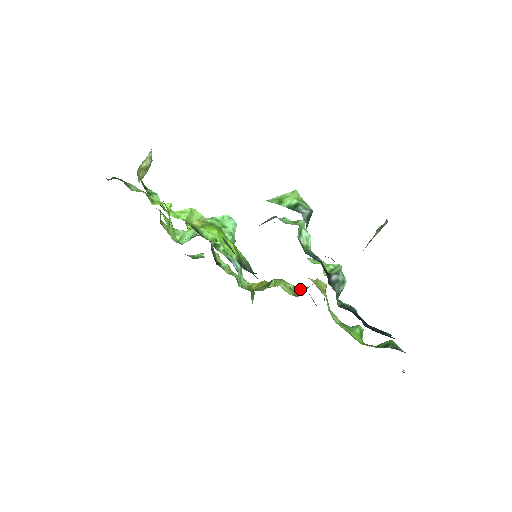
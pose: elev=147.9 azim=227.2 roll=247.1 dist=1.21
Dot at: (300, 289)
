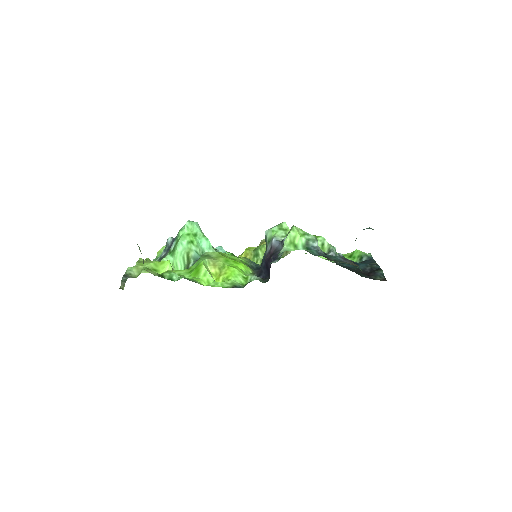
Dot at: occluded
